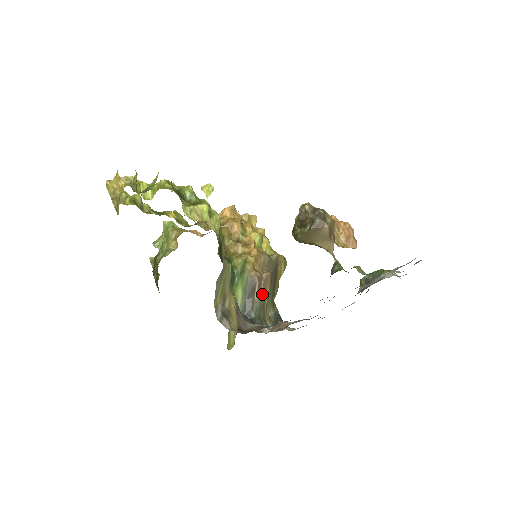
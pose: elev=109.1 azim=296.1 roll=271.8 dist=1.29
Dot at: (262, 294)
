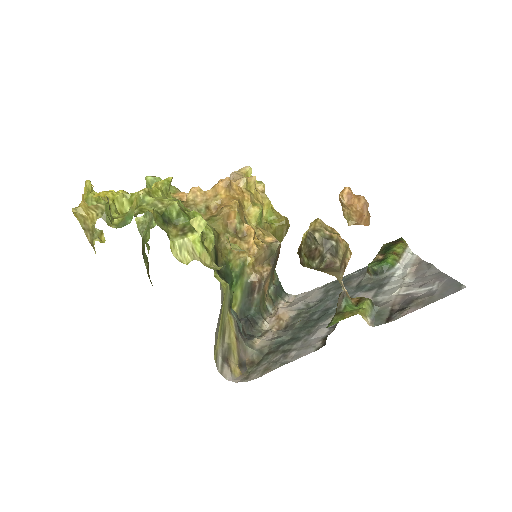
Dot at: (262, 290)
